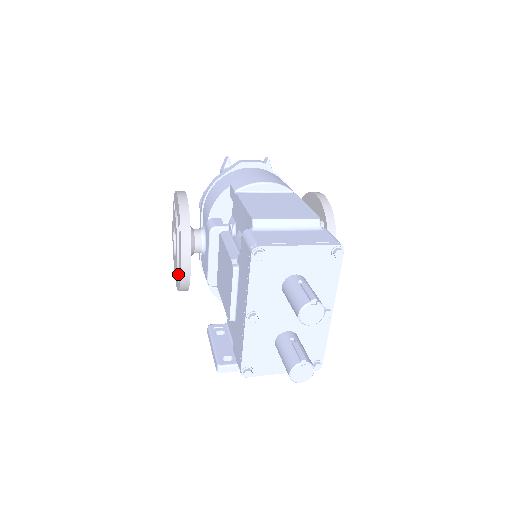
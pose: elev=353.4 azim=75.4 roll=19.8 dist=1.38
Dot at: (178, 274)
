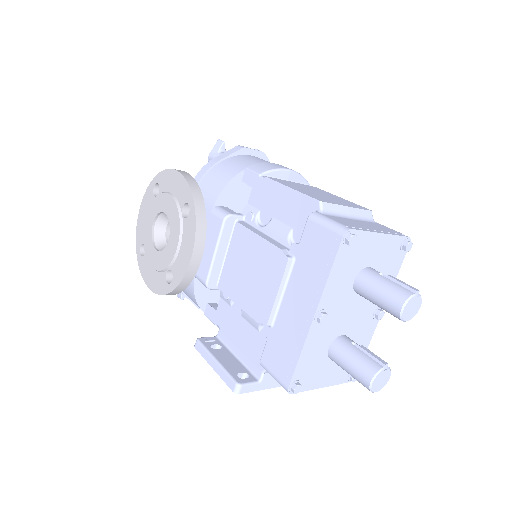
Dot at: (166, 272)
